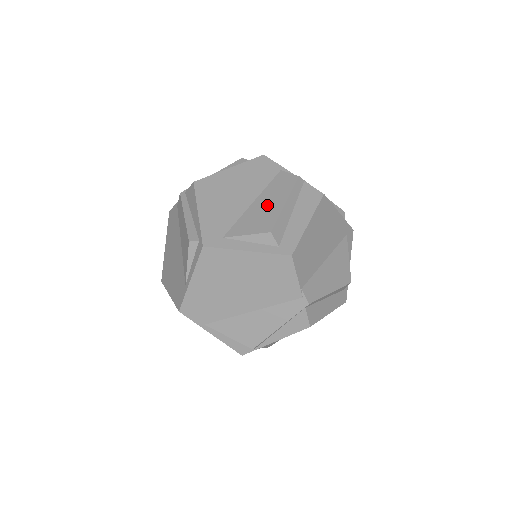
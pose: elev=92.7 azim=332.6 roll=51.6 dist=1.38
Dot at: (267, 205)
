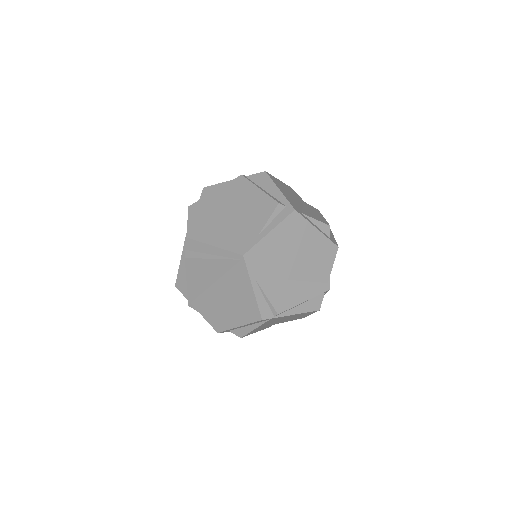
Dot at: (314, 212)
